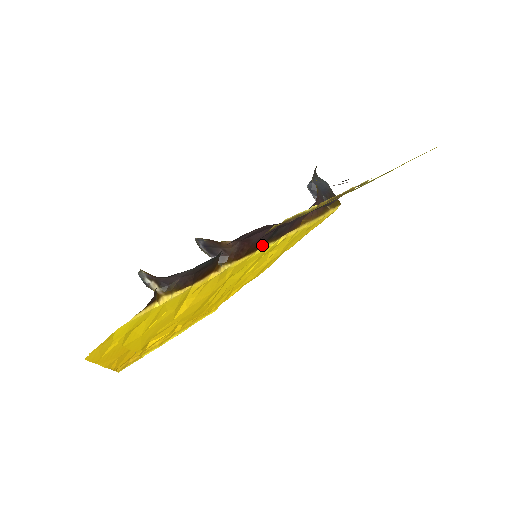
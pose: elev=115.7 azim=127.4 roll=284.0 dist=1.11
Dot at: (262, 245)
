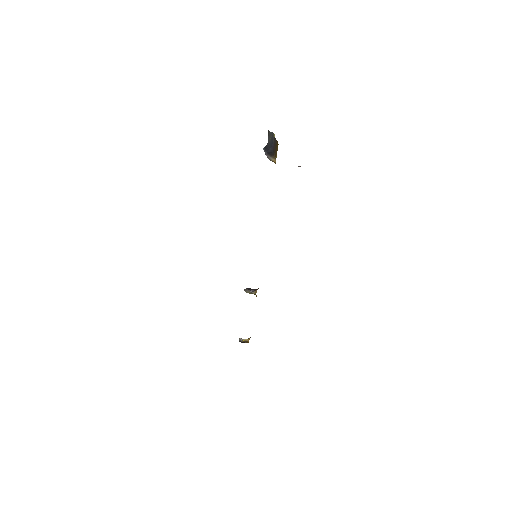
Dot at: occluded
